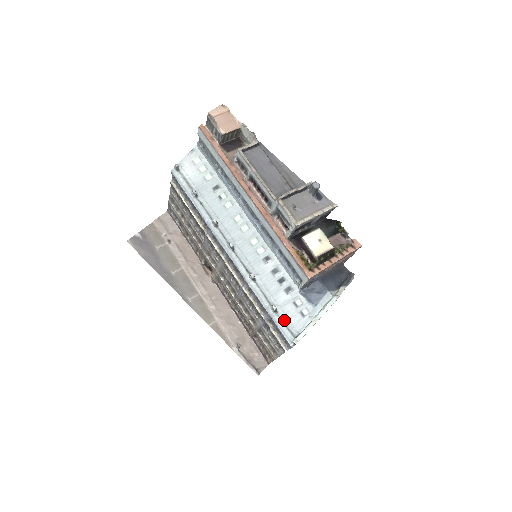
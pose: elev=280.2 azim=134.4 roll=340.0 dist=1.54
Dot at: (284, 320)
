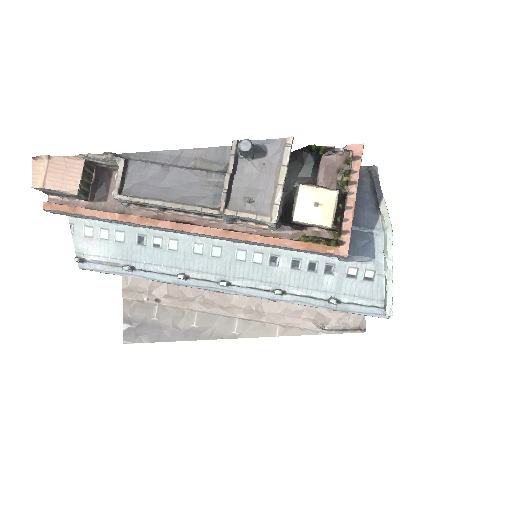
Dot at: (355, 302)
